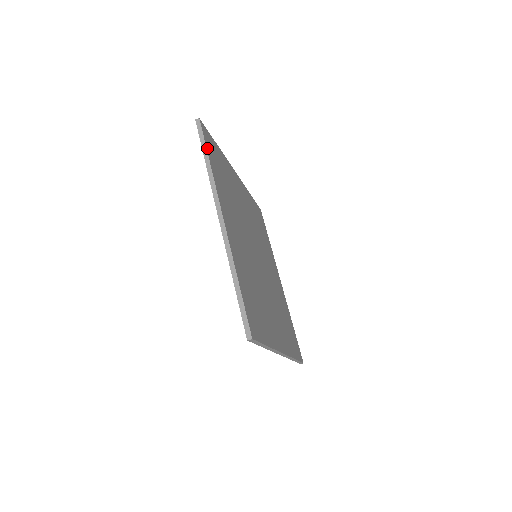
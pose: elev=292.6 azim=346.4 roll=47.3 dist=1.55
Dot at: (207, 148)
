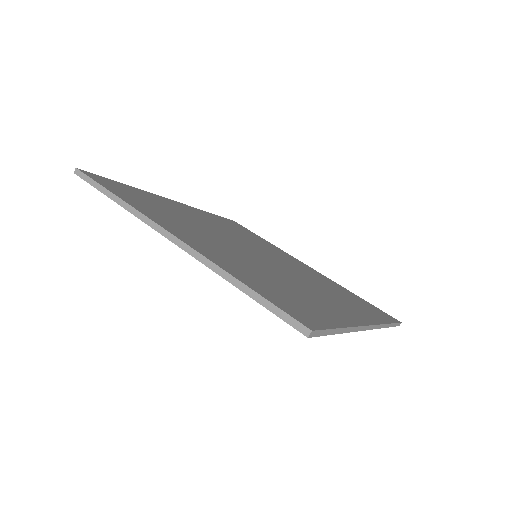
Dot at: (105, 187)
